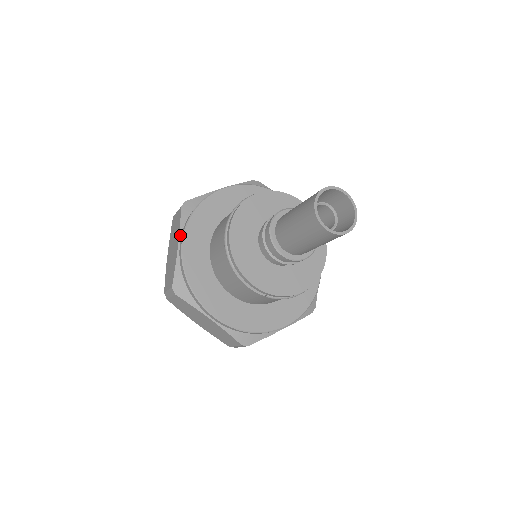
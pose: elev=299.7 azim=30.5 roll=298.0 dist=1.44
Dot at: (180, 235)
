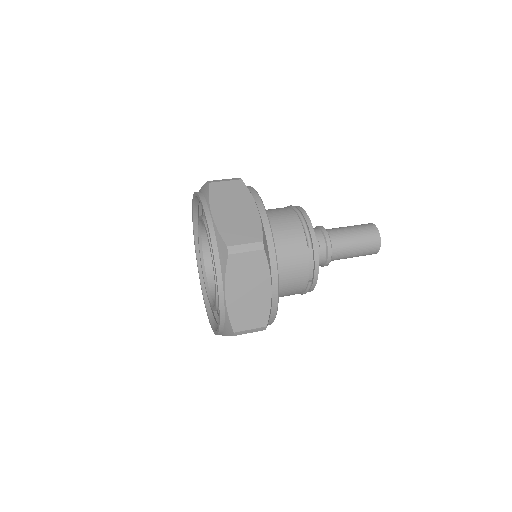
Dot at: (255, 201)
